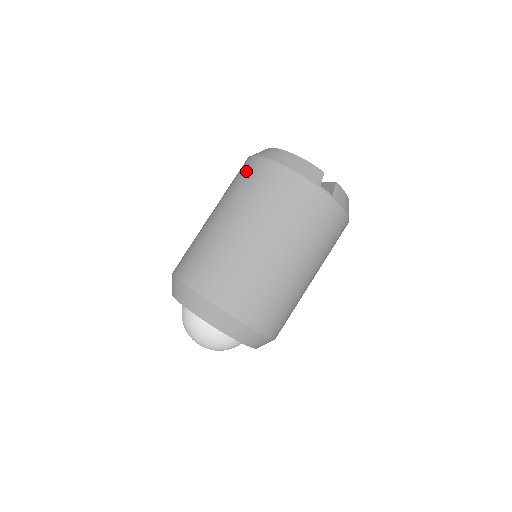
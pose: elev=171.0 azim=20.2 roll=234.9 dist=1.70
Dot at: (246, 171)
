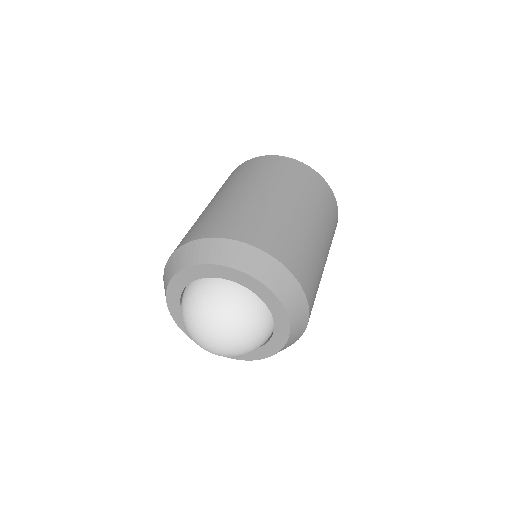
Dot at: (268, 163)
